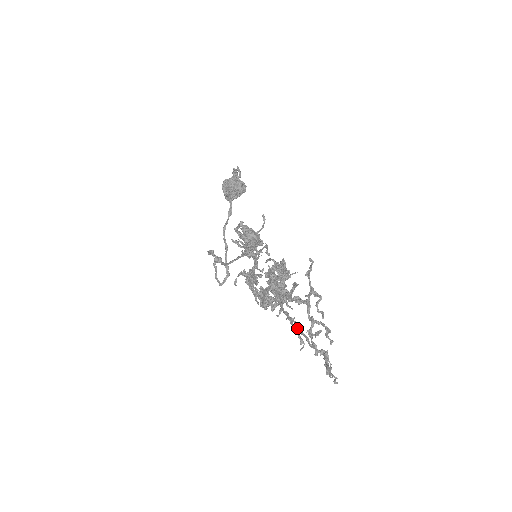
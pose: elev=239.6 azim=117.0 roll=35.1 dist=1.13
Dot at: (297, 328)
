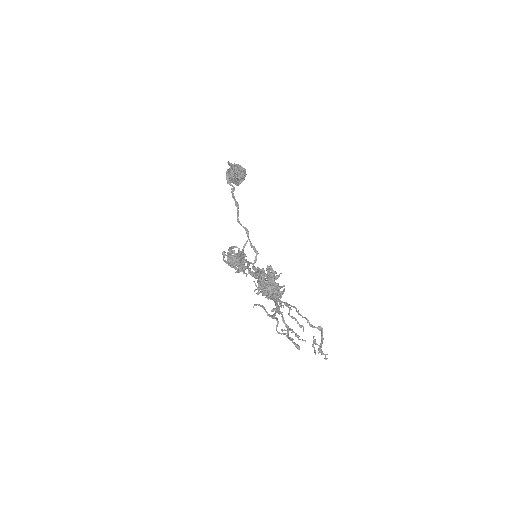
Dot at: (293, 318)
